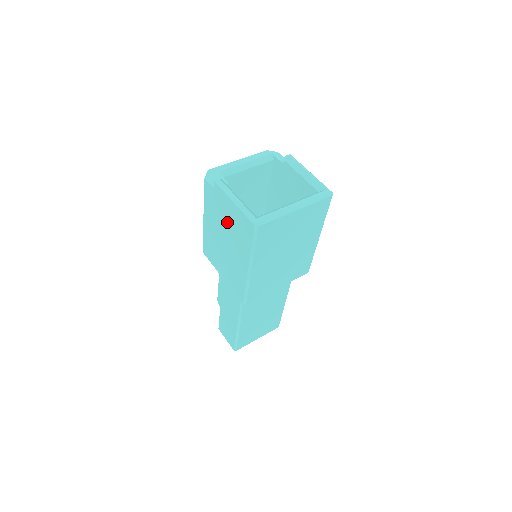
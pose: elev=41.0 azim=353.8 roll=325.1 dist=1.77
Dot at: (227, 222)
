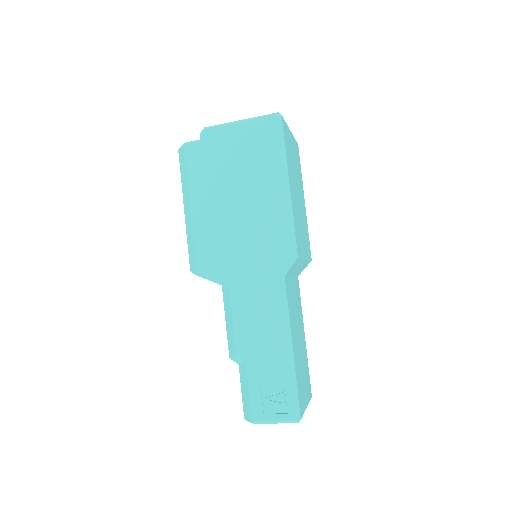
Dot at: (234, 160)
